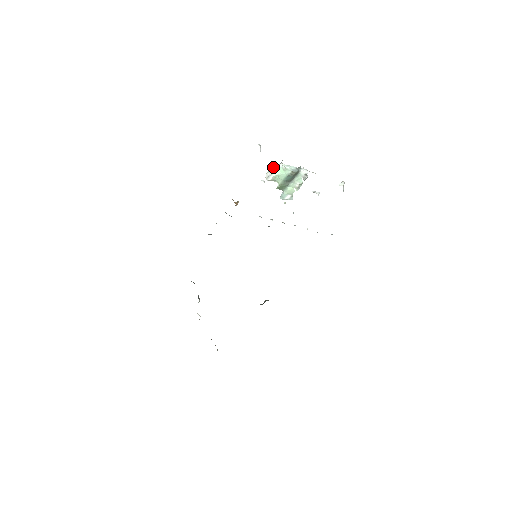
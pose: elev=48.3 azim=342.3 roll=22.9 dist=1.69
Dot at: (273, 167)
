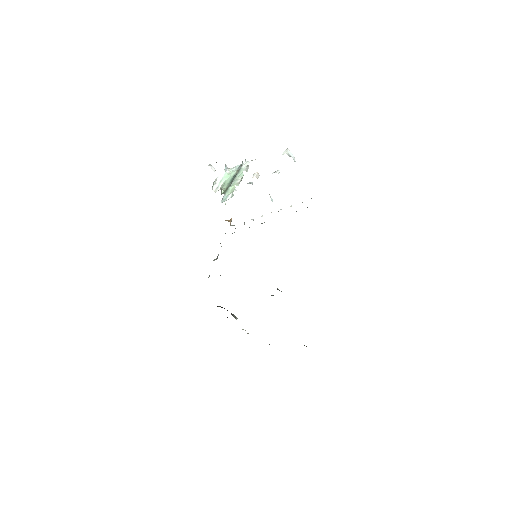
Dot at: (216, 178)
